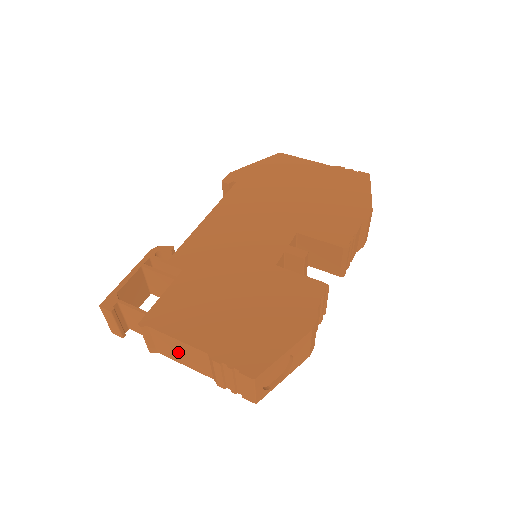
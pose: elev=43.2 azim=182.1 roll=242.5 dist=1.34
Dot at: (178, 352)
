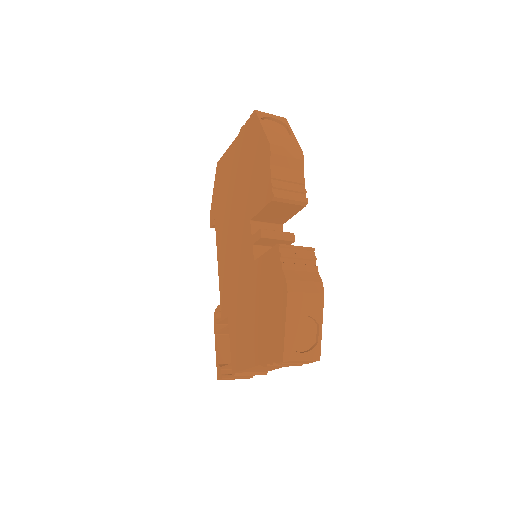
Dot at: occluded
